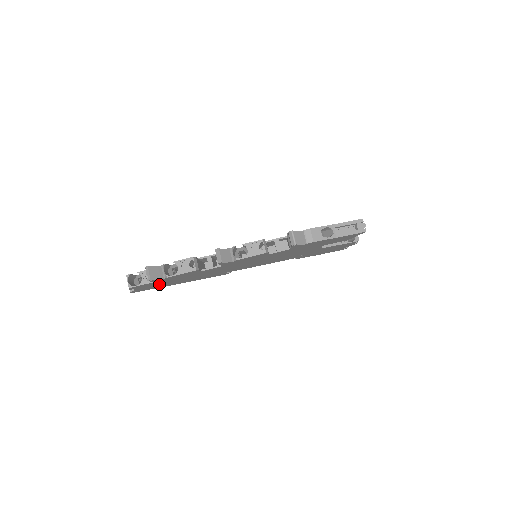
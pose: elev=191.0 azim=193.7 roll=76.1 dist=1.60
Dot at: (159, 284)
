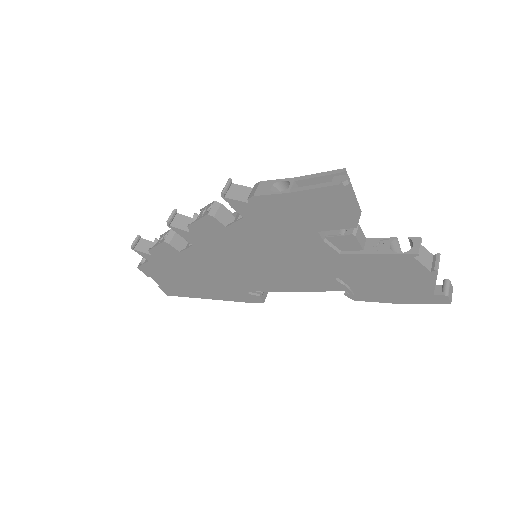
Dot at: (173, 279)
